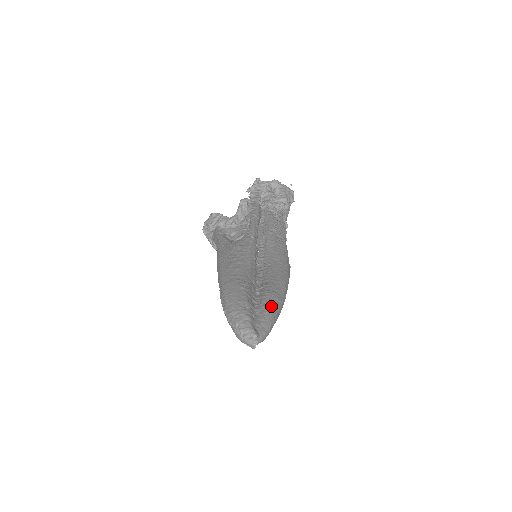
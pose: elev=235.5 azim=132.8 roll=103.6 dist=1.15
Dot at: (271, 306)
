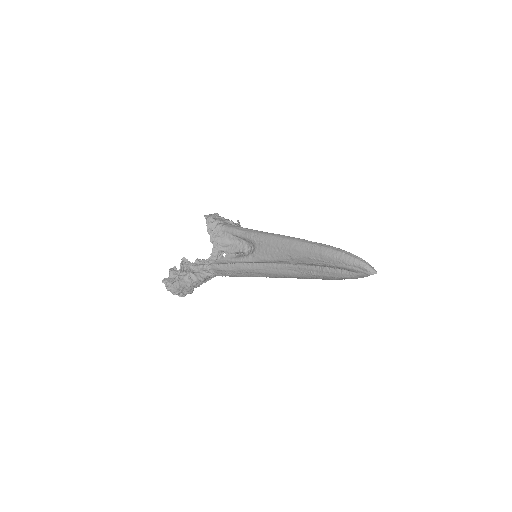
Dot at: occluded
